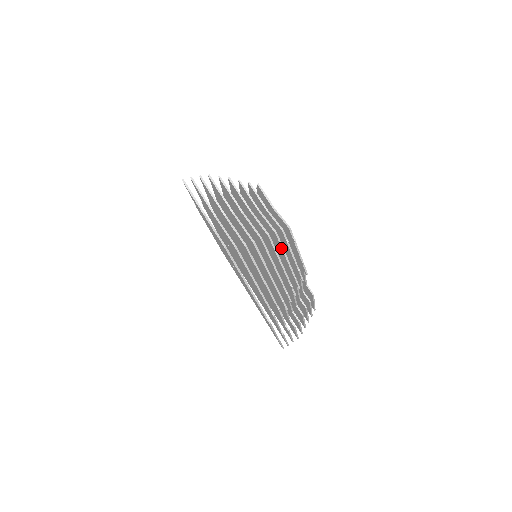
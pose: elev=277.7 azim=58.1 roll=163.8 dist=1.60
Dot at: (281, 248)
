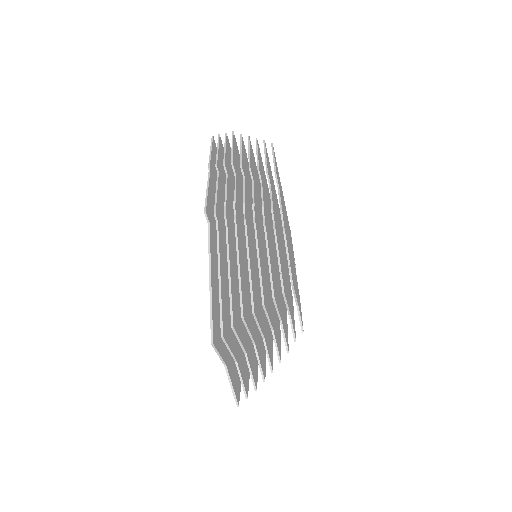
Dot at: occluded
